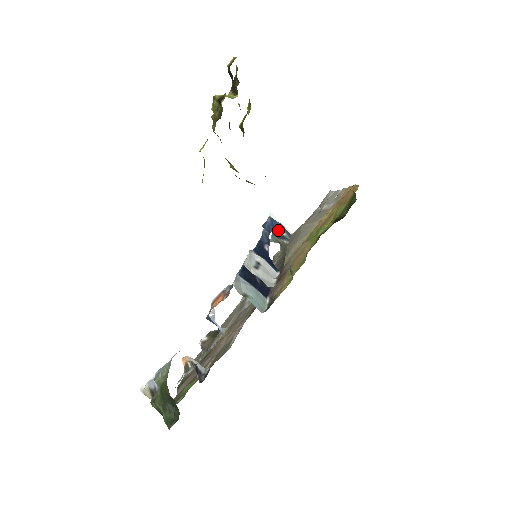
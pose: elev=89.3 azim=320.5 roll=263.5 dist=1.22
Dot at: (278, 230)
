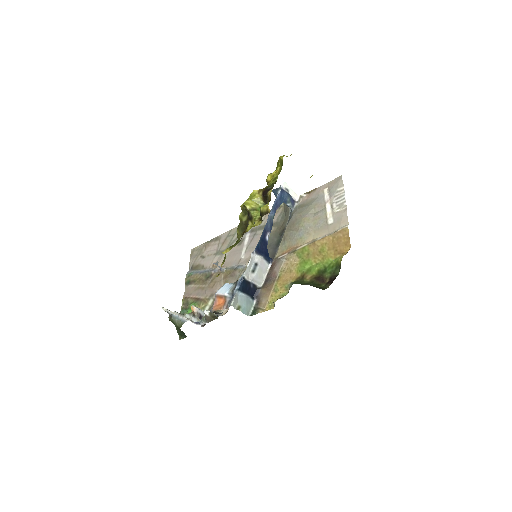
Dot at: (284, 202)
